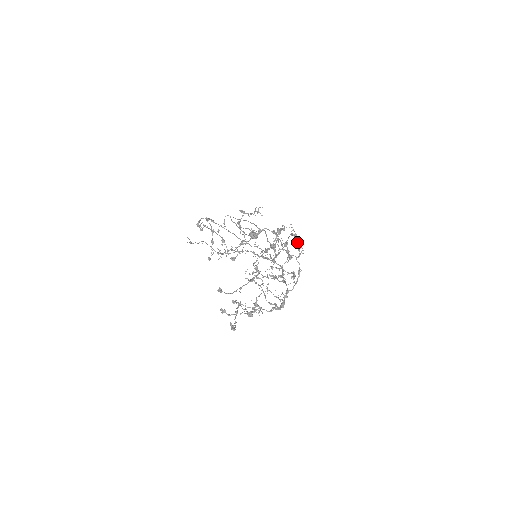
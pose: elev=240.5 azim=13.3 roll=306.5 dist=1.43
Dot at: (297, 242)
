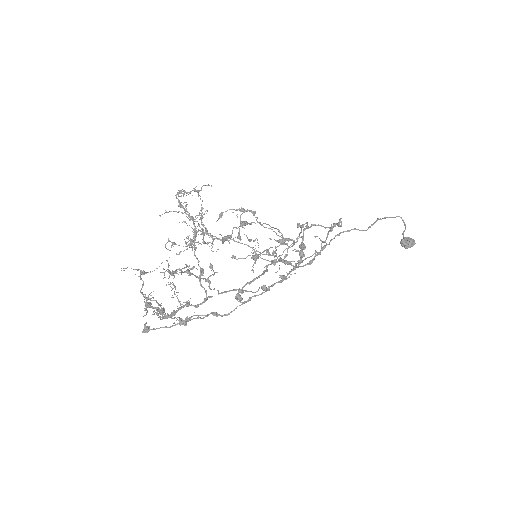
Dot at: occluded
